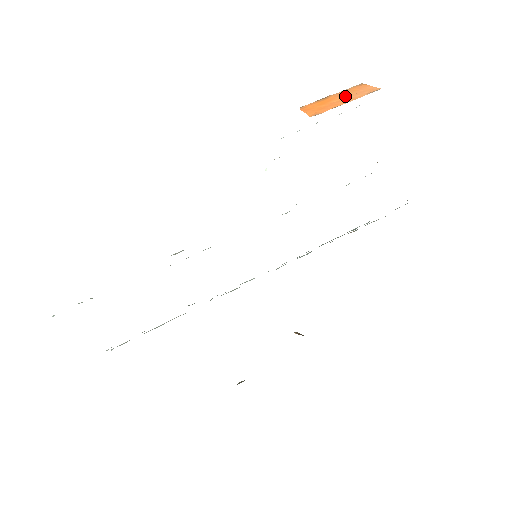
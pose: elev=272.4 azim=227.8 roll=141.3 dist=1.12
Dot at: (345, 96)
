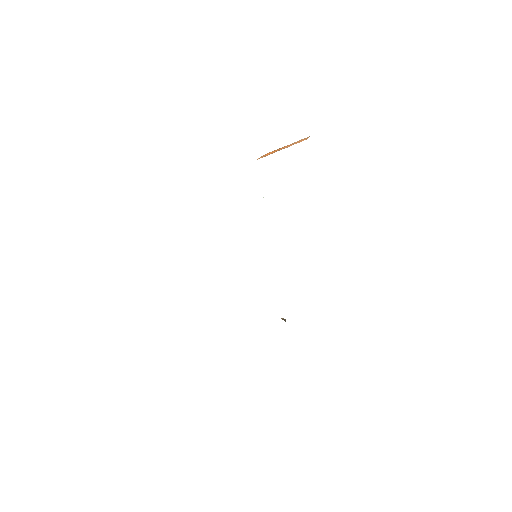
Dot at: (288, 146)
